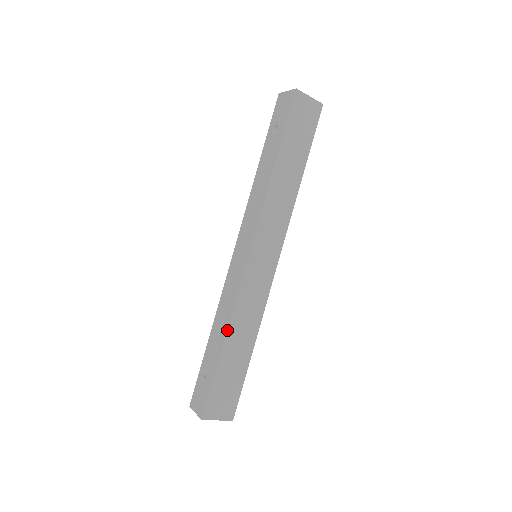
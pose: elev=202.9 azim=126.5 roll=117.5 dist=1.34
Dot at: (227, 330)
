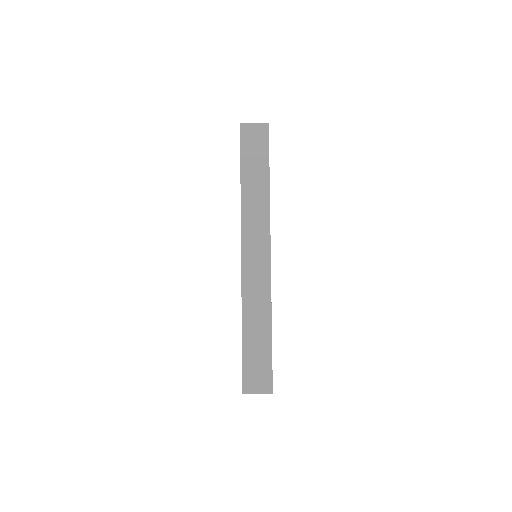
Dot at: (242, 318)
